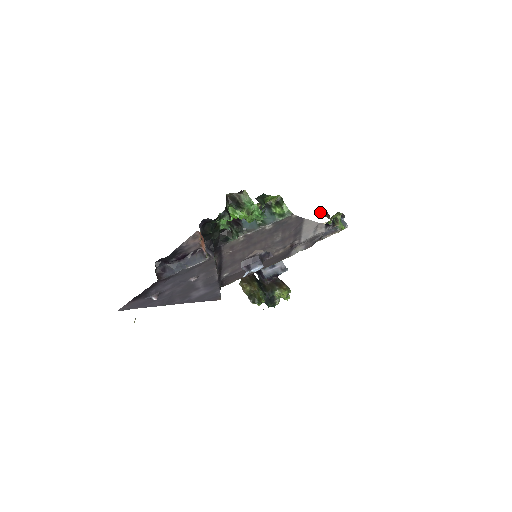
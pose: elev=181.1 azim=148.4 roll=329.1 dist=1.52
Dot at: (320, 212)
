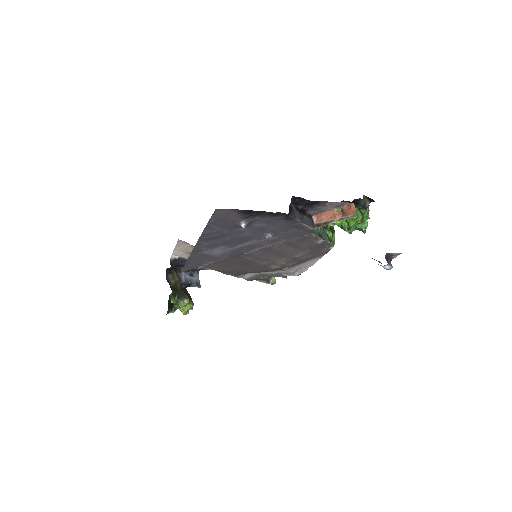
Dot at: occluded
